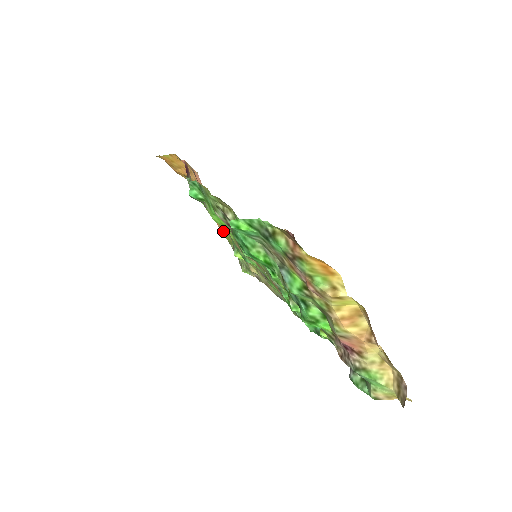
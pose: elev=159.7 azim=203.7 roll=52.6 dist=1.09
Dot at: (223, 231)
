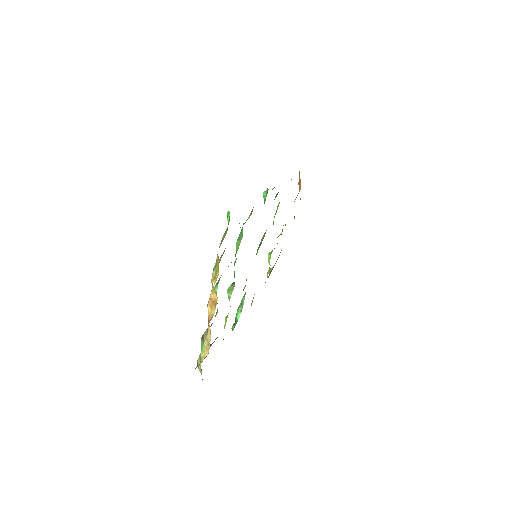
Dot at: occluded
